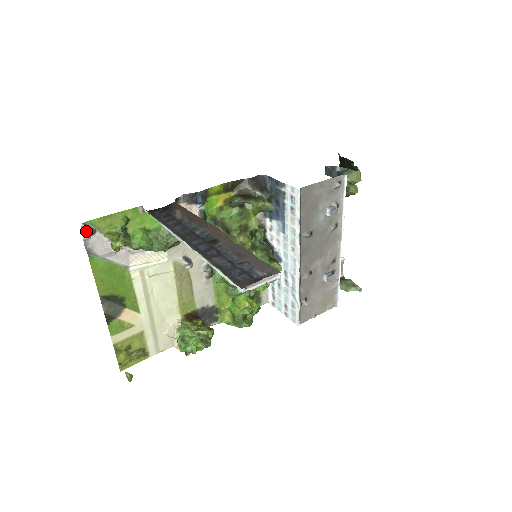
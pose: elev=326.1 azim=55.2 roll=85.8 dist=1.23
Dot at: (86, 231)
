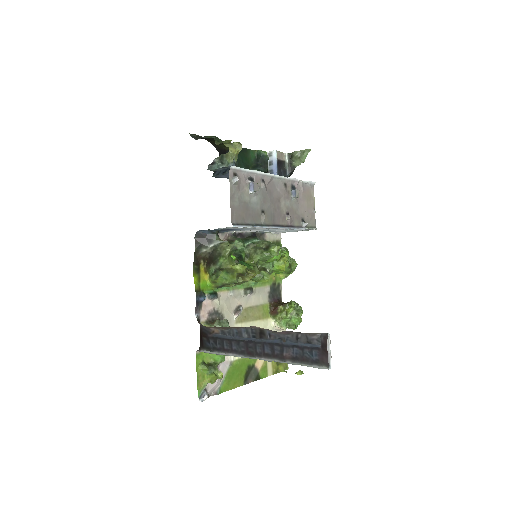
Dot at: (205, 398)
